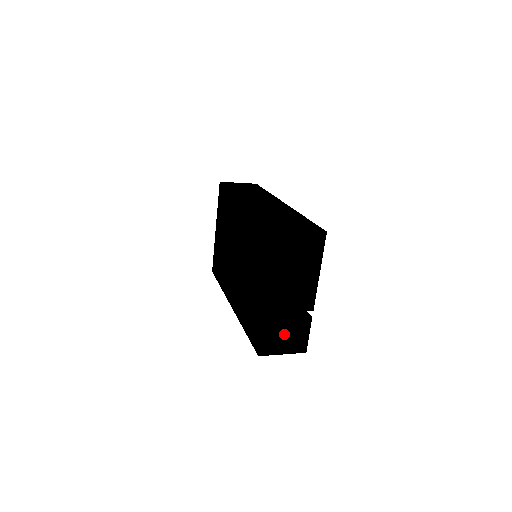
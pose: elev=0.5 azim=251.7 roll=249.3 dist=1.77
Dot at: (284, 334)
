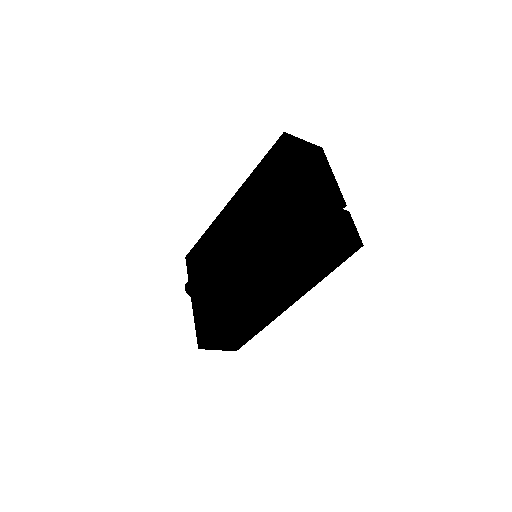
Dot at: (333, 219)
